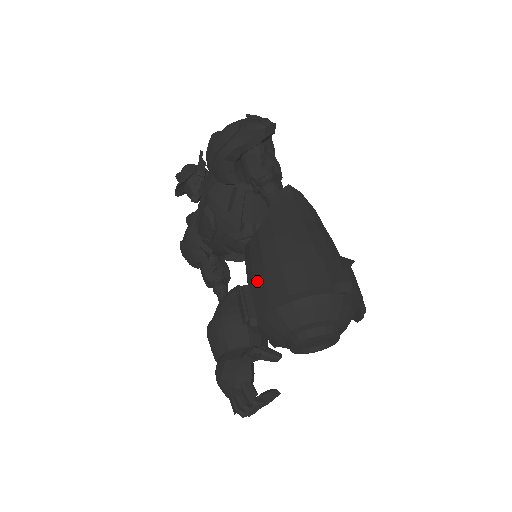
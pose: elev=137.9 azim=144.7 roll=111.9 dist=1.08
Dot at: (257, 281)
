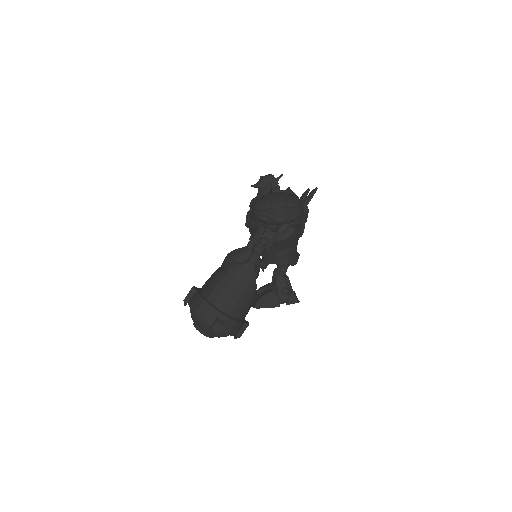
Dot at: (197, 293)
